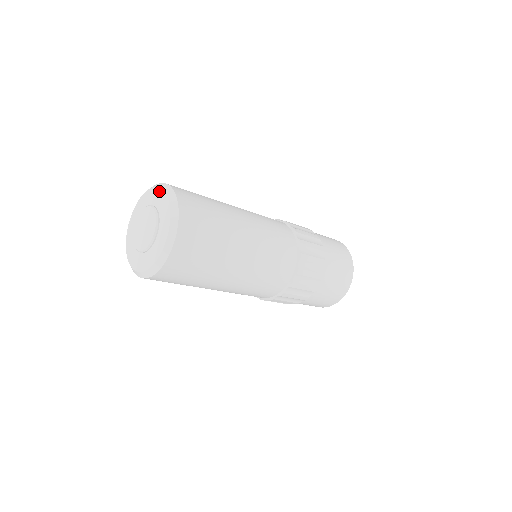
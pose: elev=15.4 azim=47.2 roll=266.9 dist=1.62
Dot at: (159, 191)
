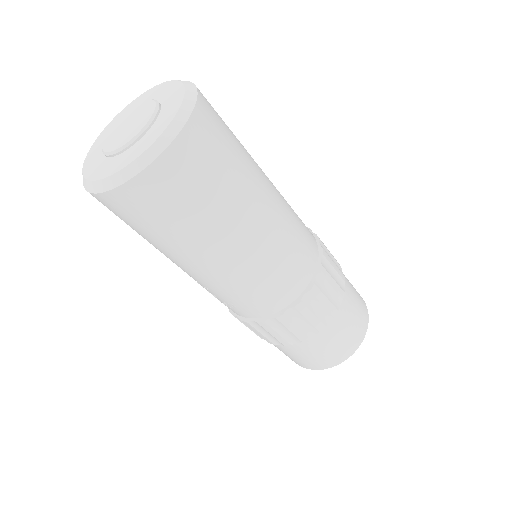
Dot at: (146, 93)
